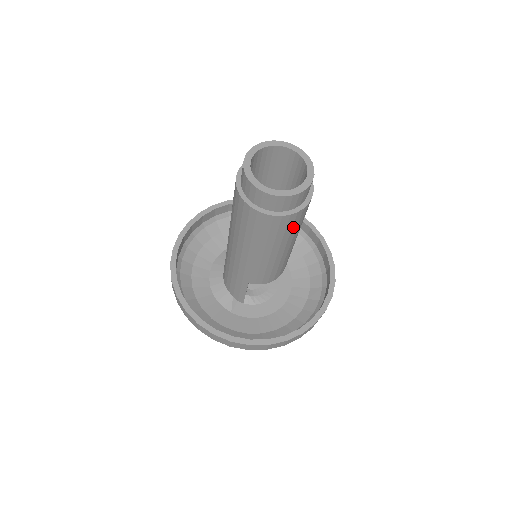
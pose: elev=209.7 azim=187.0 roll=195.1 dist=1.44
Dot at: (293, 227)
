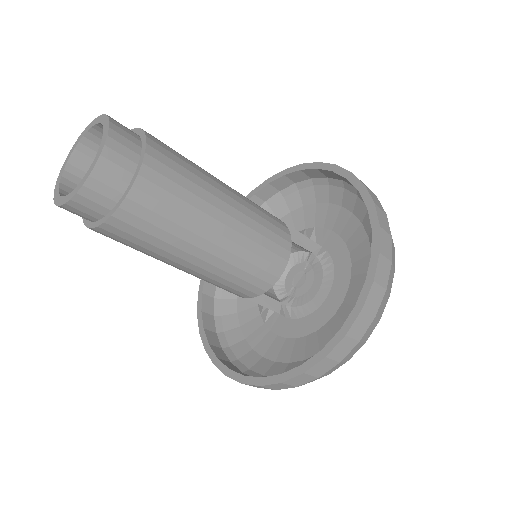
Dot at: (143, 238)
